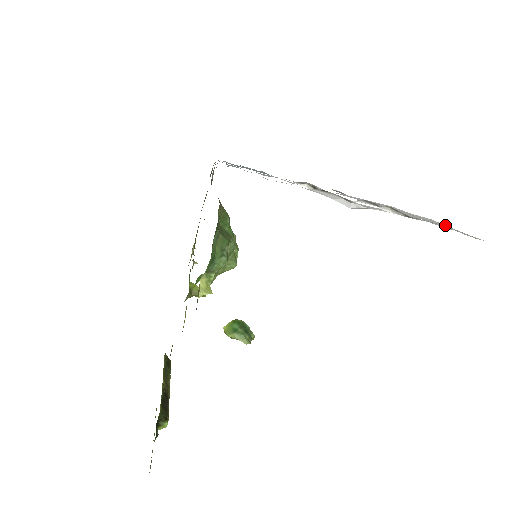
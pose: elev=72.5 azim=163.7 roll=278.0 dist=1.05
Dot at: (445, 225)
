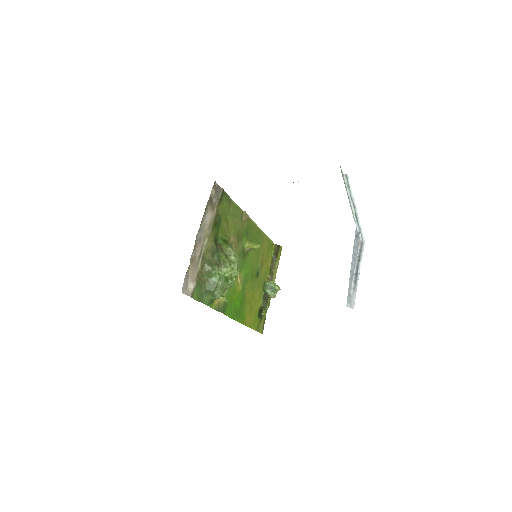
Dot at: occluded
